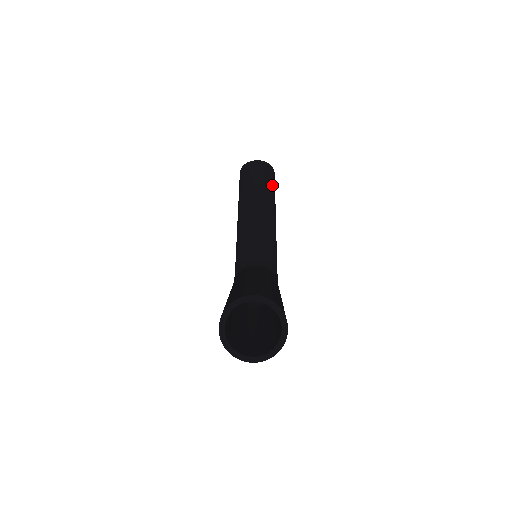
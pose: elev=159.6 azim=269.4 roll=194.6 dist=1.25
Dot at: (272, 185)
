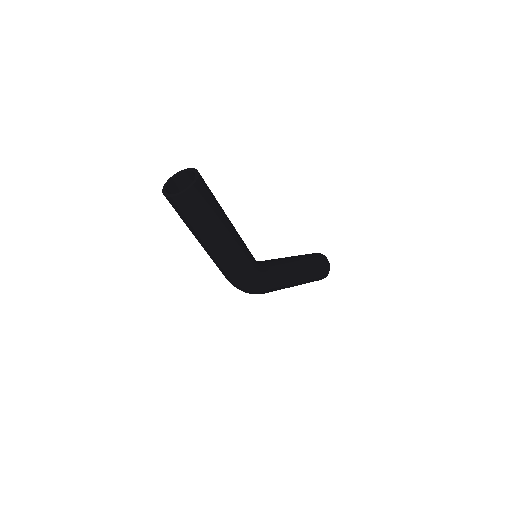
Dot at: (317, 263)
